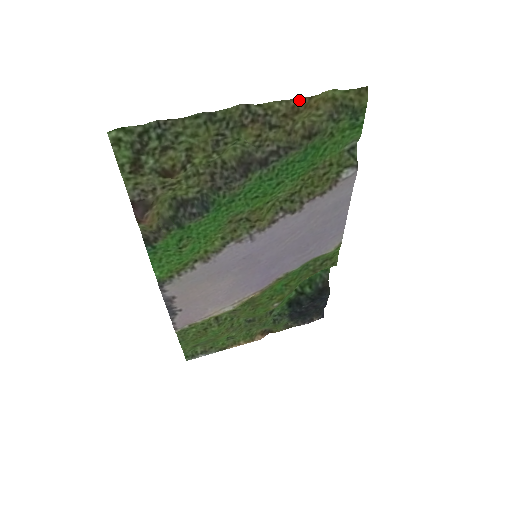
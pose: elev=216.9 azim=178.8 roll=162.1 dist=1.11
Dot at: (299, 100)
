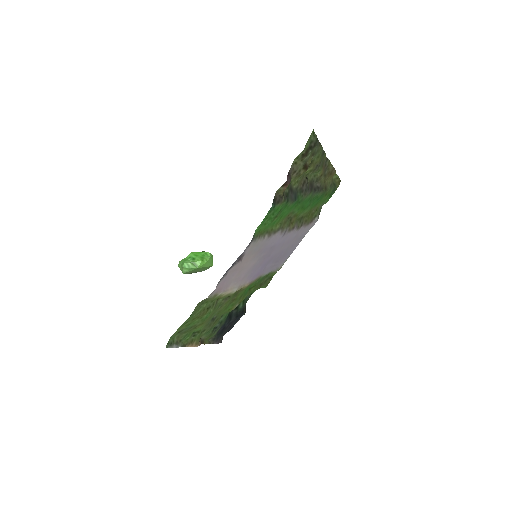
Dot at: (334, 169)
